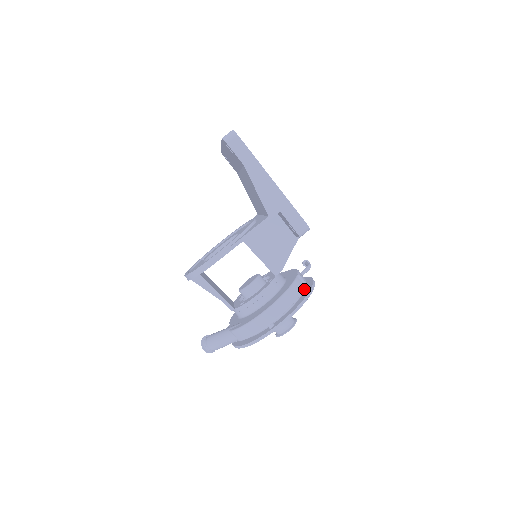
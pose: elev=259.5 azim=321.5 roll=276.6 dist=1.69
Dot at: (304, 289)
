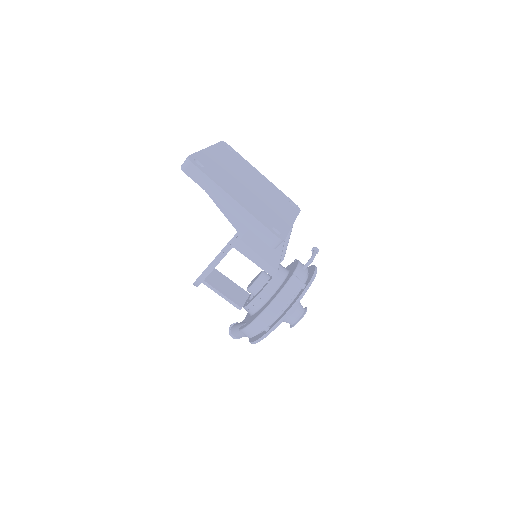
Dot at: (300, 288)
